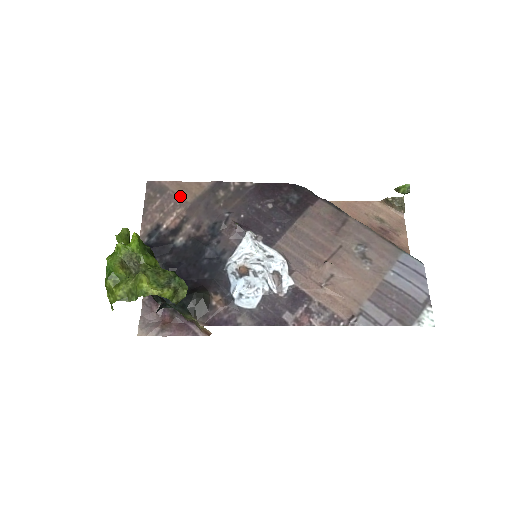
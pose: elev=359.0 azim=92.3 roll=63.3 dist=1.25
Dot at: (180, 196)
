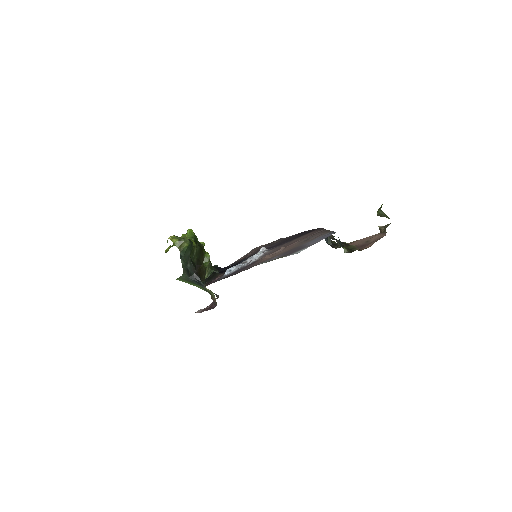
Dot at: occluded
